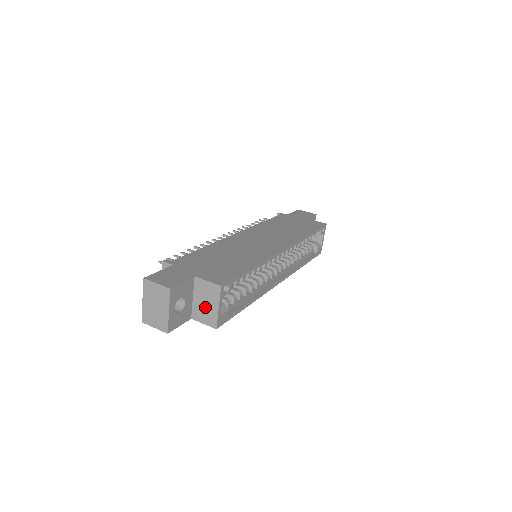
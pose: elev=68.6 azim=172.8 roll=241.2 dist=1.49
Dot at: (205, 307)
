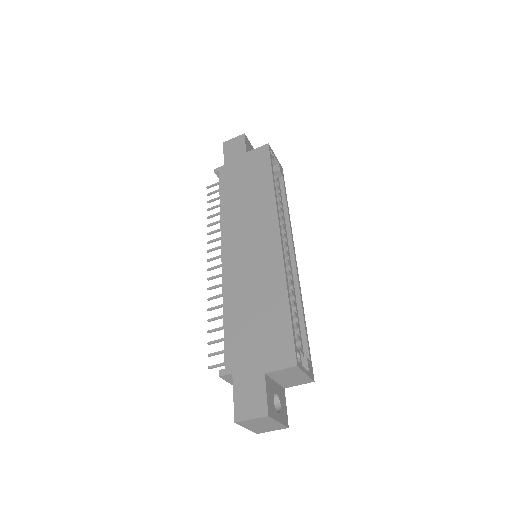
Dot at: (292, 379)
